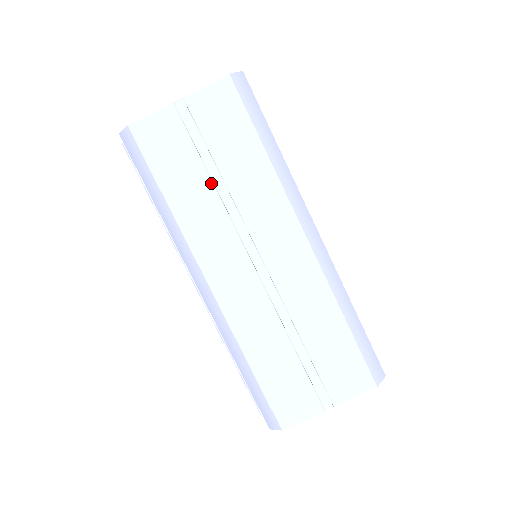
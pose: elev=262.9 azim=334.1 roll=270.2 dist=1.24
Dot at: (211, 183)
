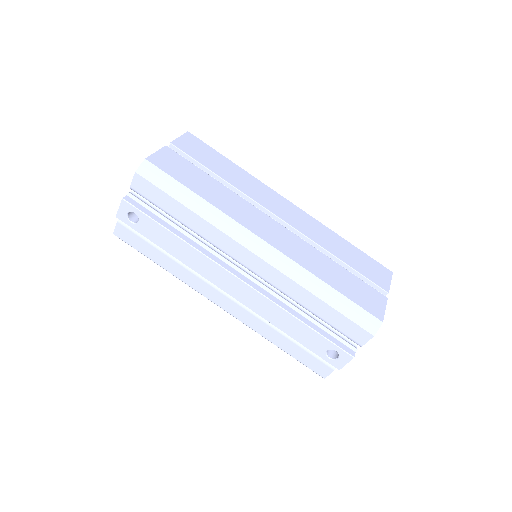
Dot at: (220, 183)
